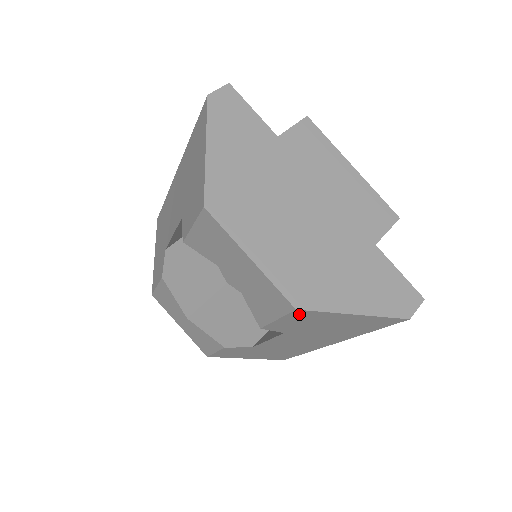
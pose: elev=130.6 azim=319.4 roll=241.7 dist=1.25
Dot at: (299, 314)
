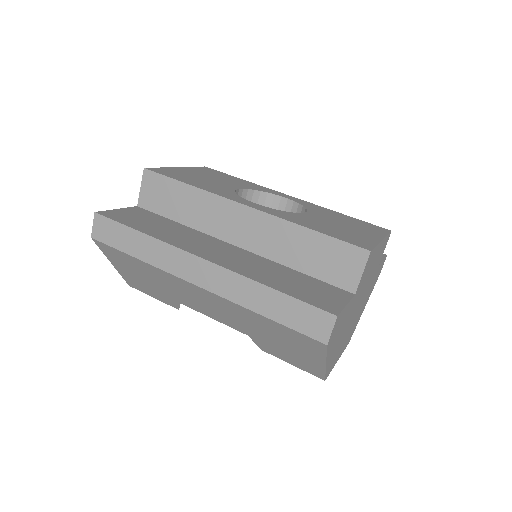
Dot at: occluded
